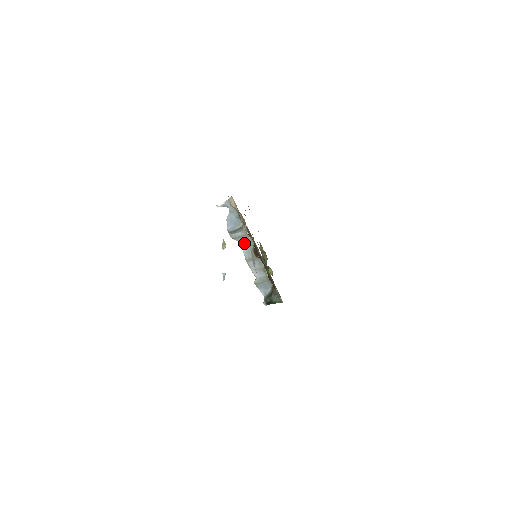
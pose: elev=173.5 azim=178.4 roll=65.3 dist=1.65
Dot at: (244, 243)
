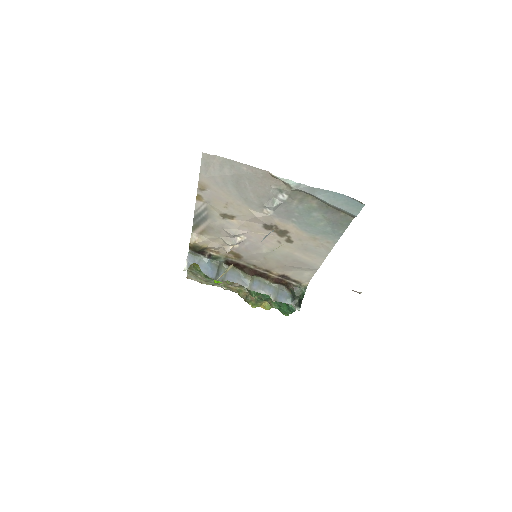
Dot at: (233, 277)
